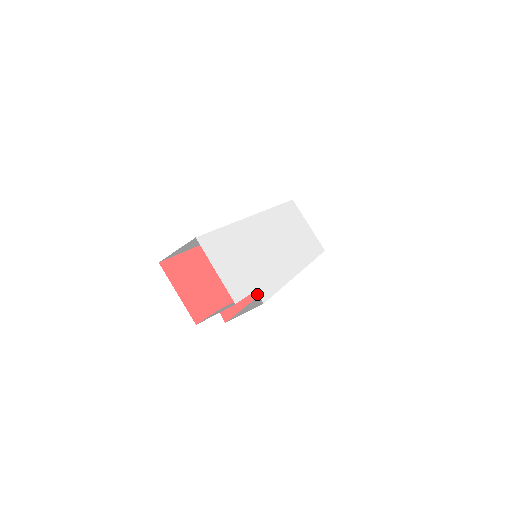
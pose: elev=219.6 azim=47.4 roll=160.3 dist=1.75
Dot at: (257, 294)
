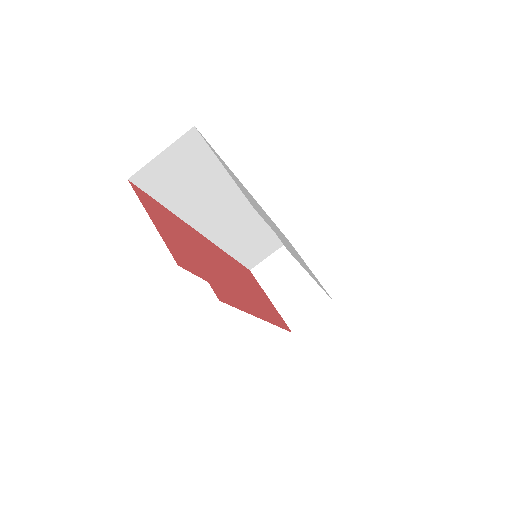
Dot at: (256, 315)
